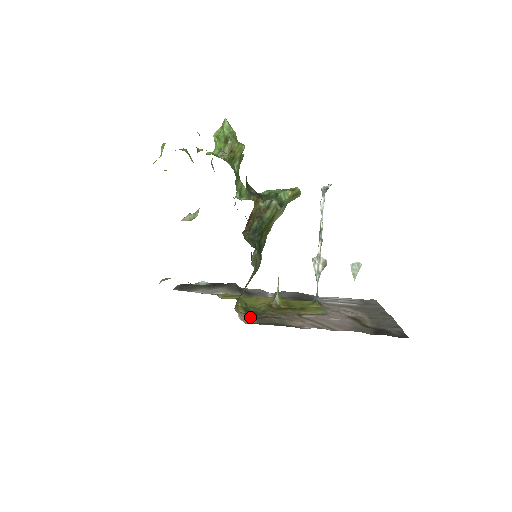
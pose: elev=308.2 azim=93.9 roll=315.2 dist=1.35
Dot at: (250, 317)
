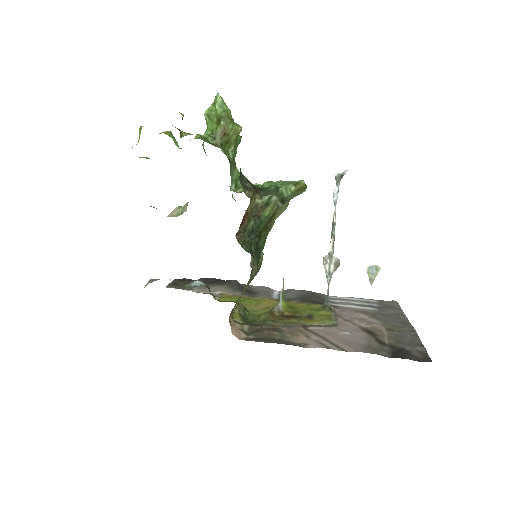
Dot at: (247, 329)
